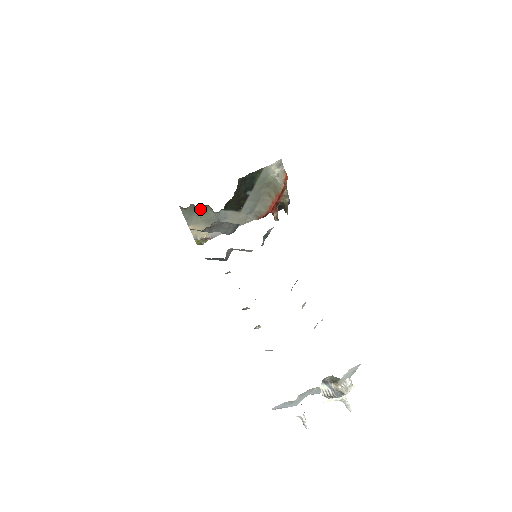
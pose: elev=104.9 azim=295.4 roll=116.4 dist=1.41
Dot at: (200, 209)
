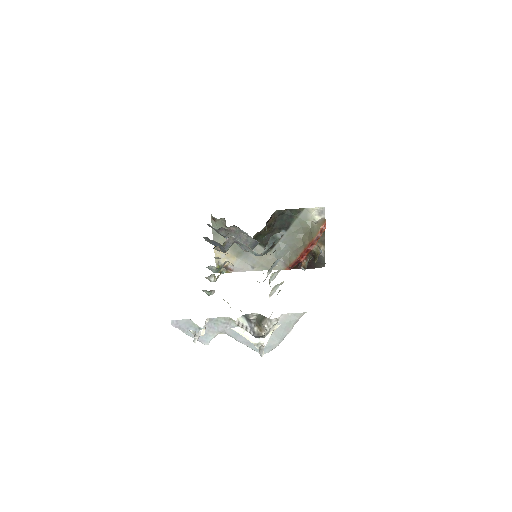
Dot at: occluded
